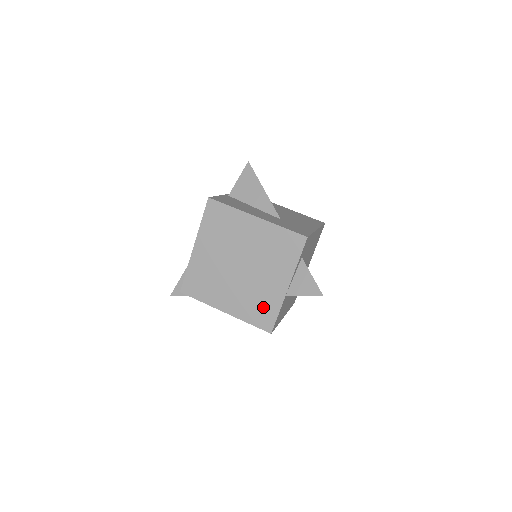
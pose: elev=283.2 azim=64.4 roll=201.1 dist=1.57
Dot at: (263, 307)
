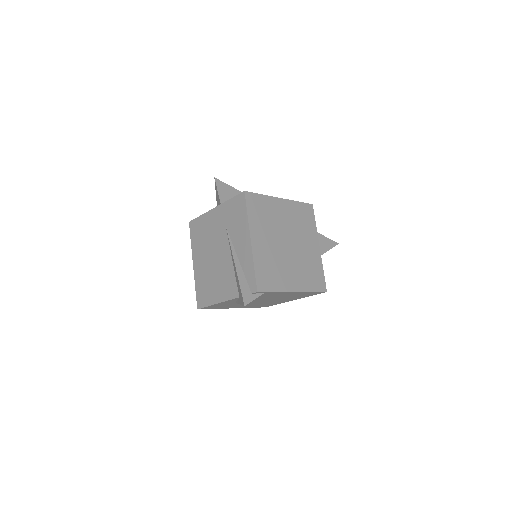
Dot at: (314, 272)
